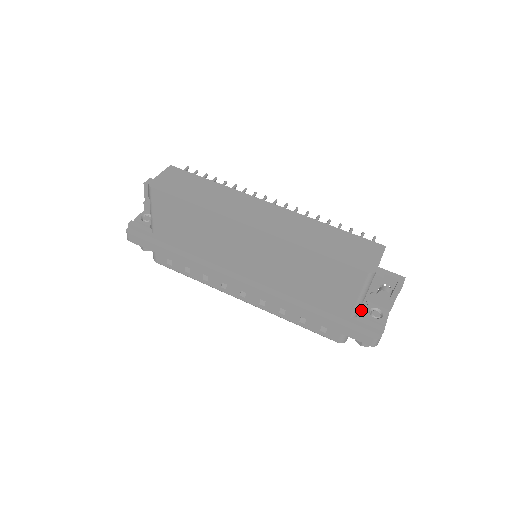
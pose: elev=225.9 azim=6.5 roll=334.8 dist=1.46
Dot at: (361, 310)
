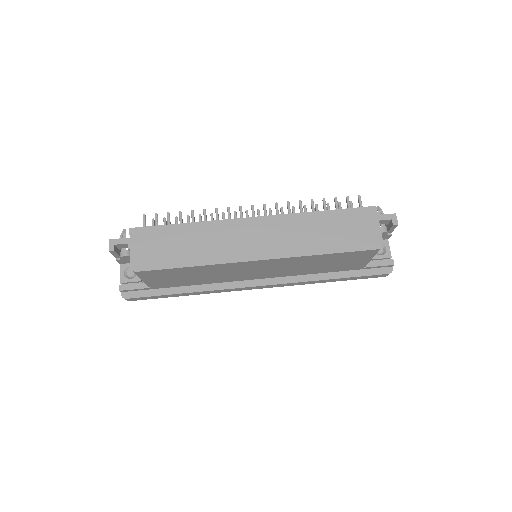
Dot at: occluded
